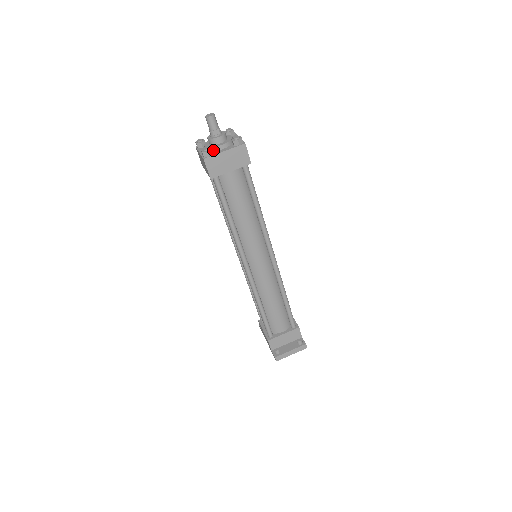
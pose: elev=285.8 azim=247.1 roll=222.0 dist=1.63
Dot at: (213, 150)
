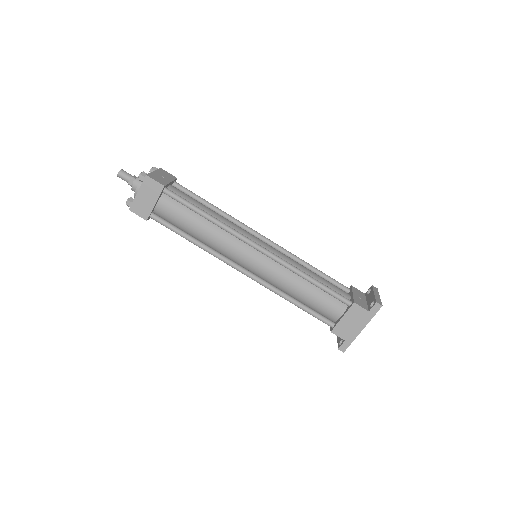
Dot at: occluded
